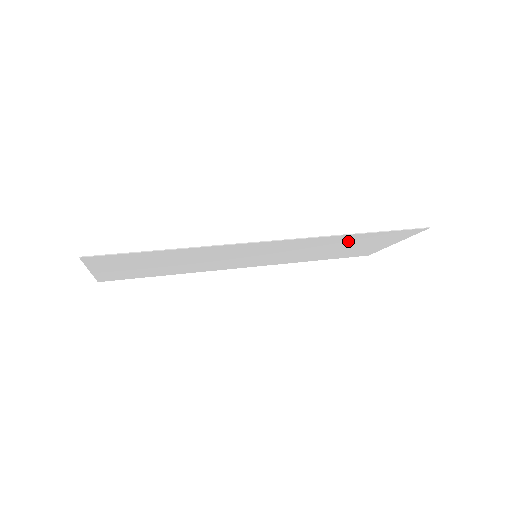
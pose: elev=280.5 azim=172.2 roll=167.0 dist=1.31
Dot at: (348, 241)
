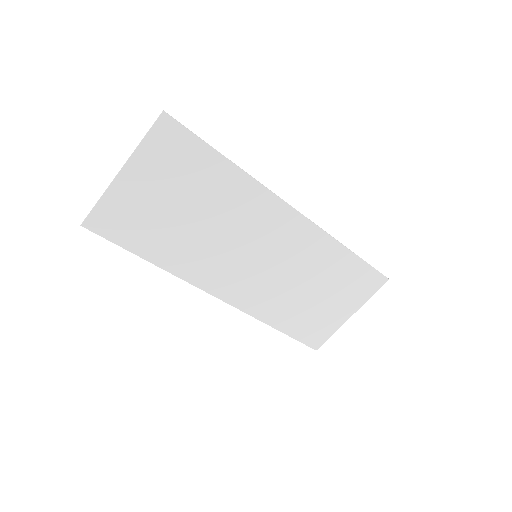
Dot at: (332, 270)
